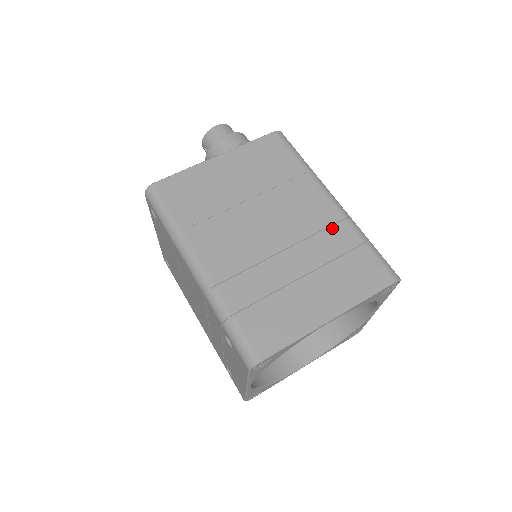
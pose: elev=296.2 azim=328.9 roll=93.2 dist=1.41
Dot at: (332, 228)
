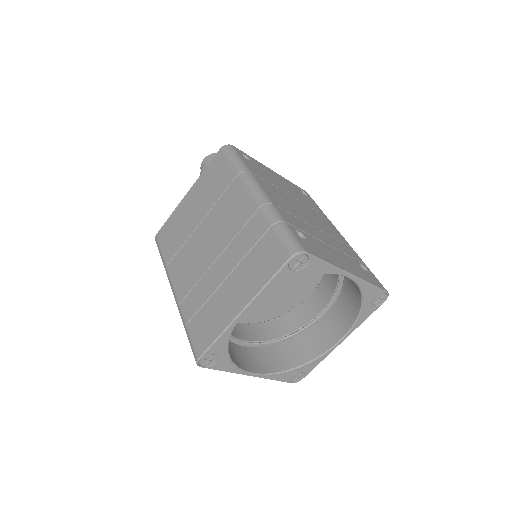
Dot at: (249, 223)
